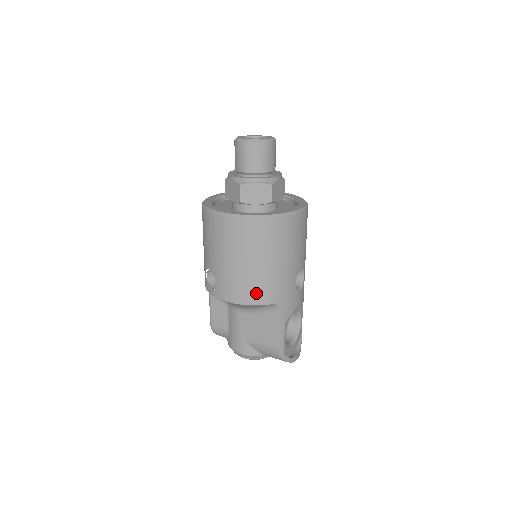
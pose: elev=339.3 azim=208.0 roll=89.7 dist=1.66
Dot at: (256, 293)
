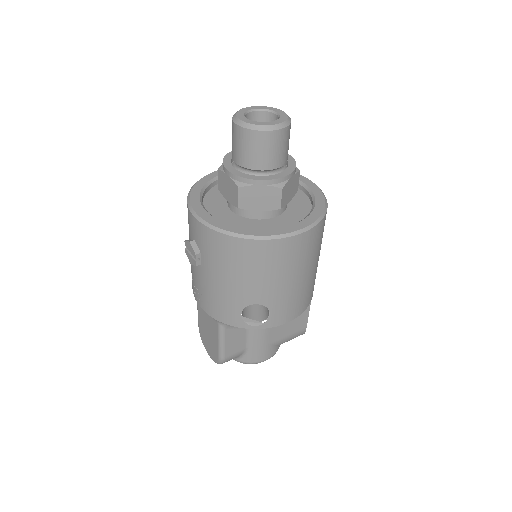
Dot at: (310, 295)
